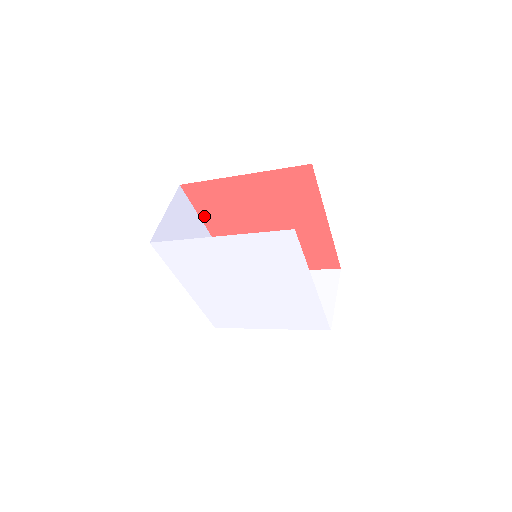
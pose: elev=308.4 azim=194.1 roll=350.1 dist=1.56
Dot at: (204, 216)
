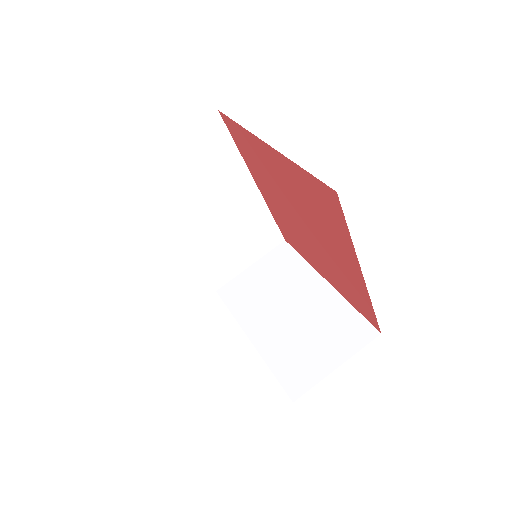
Dot at: (247, 162)
